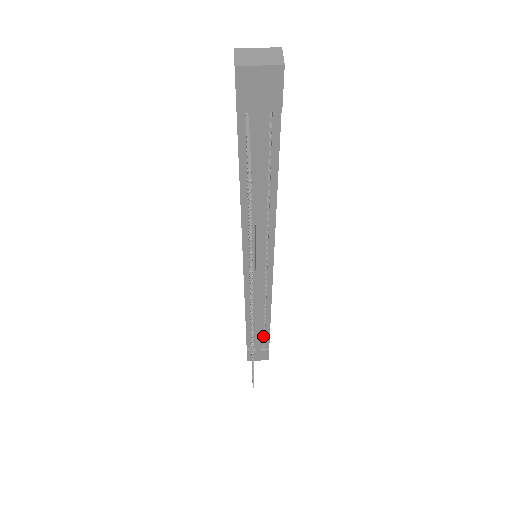
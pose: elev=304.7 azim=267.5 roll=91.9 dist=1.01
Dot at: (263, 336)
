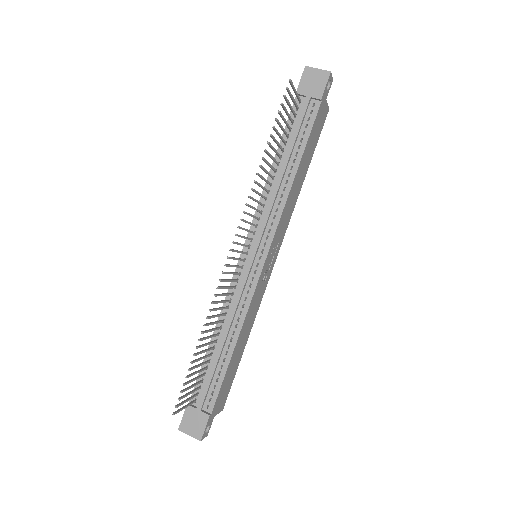
Dot at: (215, 383)
